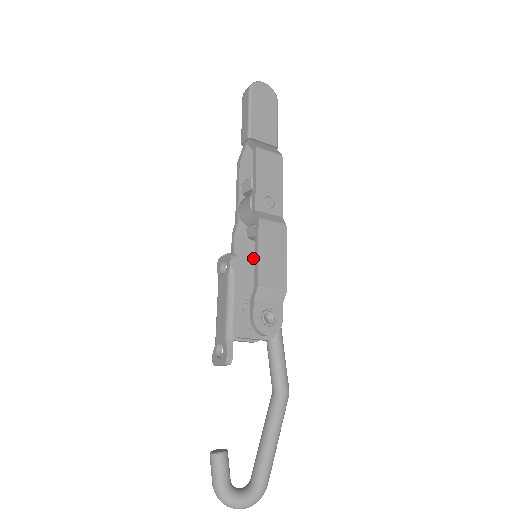
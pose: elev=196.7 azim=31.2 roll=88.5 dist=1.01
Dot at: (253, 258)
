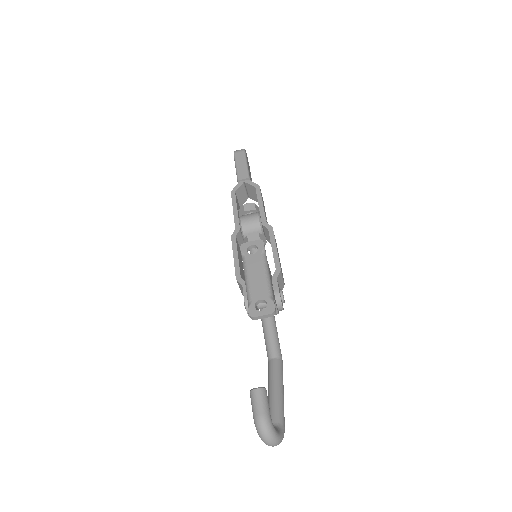
Dot at: (241, 261)
